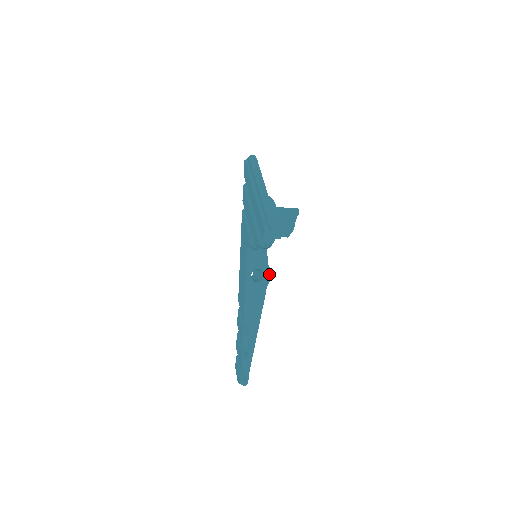
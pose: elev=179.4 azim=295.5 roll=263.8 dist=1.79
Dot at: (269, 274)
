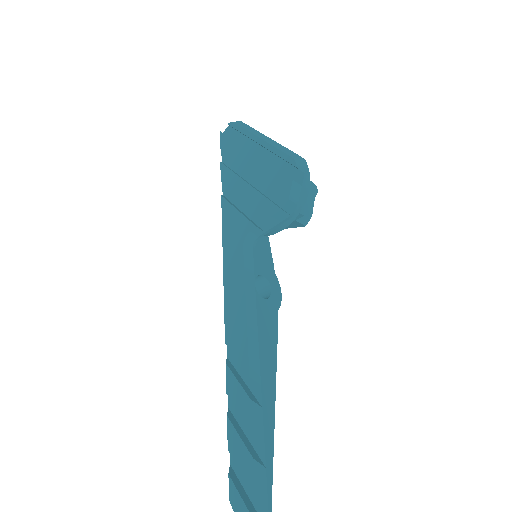
Dot at: (278, 291)
